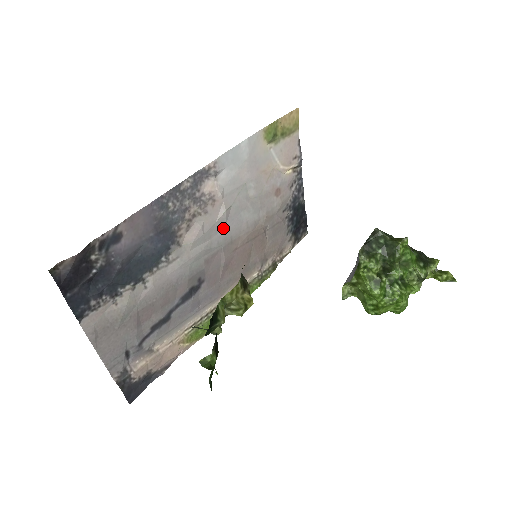
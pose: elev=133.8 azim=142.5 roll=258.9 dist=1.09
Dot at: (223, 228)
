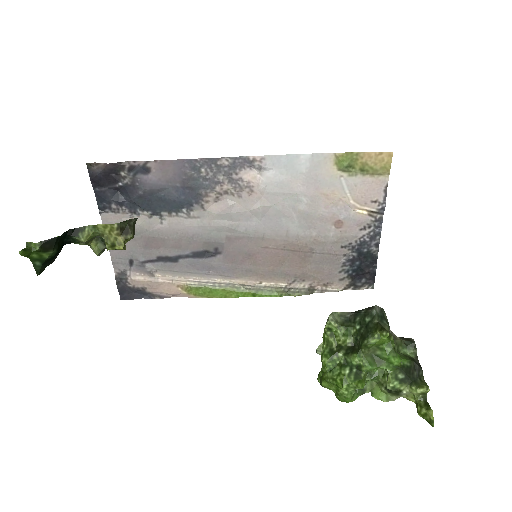
Dot at: (257, 221)
